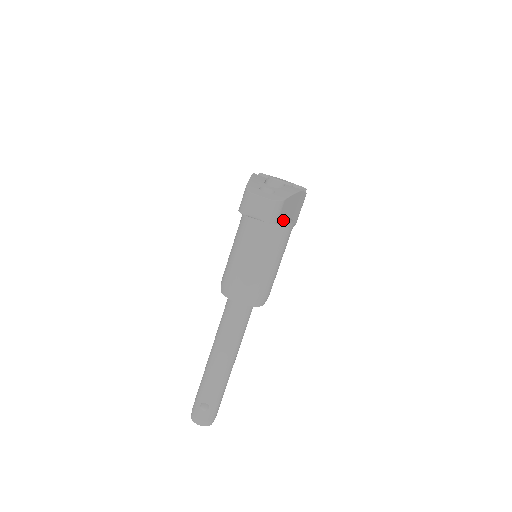
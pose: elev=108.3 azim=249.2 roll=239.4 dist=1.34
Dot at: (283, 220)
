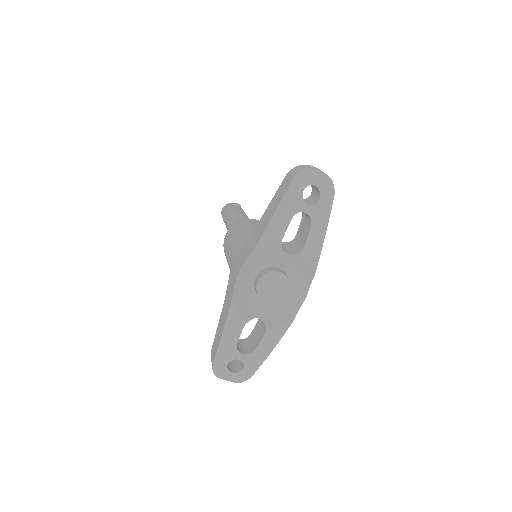
Dot at: occluded
